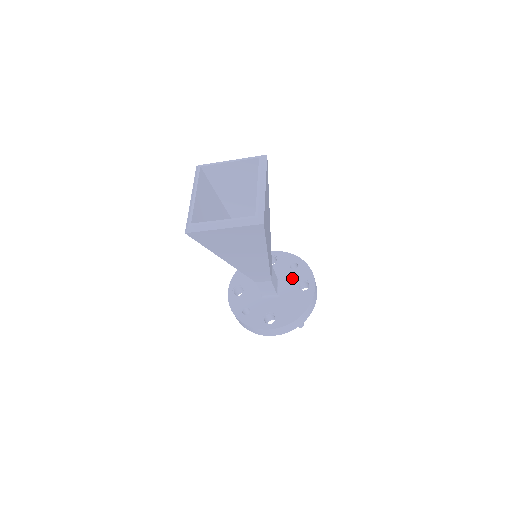
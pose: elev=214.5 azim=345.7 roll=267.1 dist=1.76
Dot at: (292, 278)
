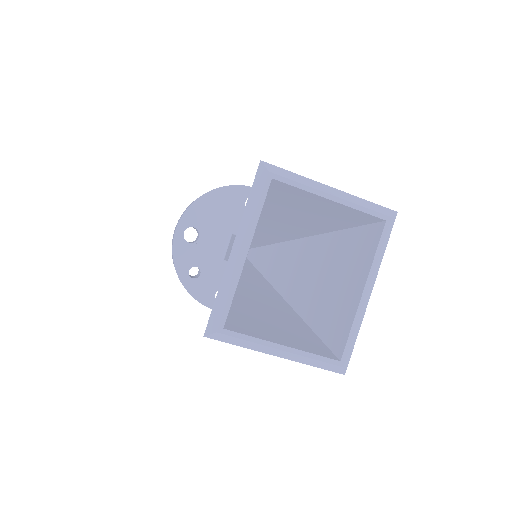
Dot at: occluded
